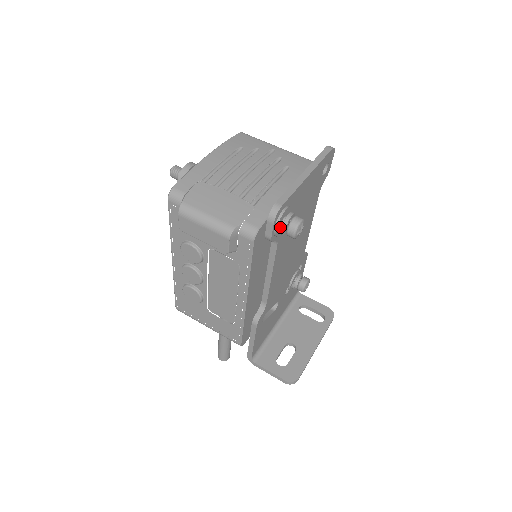
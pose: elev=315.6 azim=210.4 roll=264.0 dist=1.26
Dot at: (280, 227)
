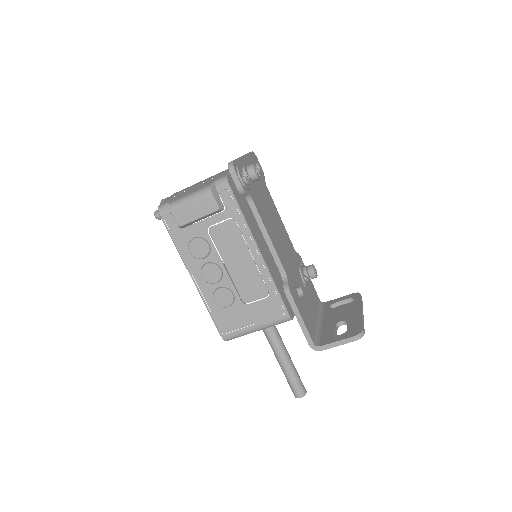
Dot at: (243, 177)
